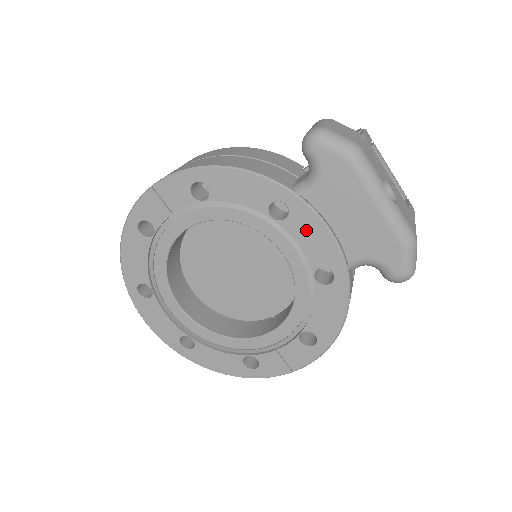
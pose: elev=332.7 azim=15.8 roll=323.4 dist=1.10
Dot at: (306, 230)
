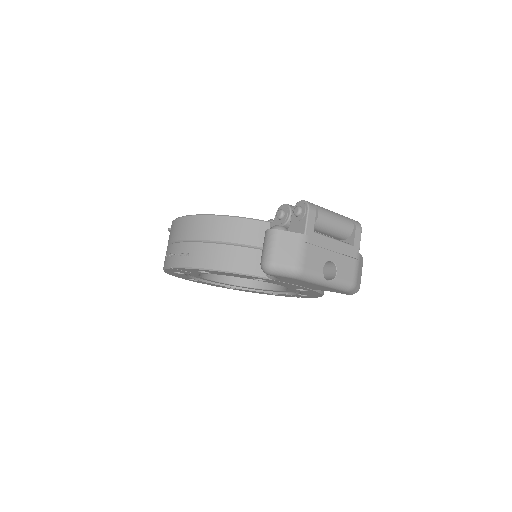
Dot at: (281, 284)
